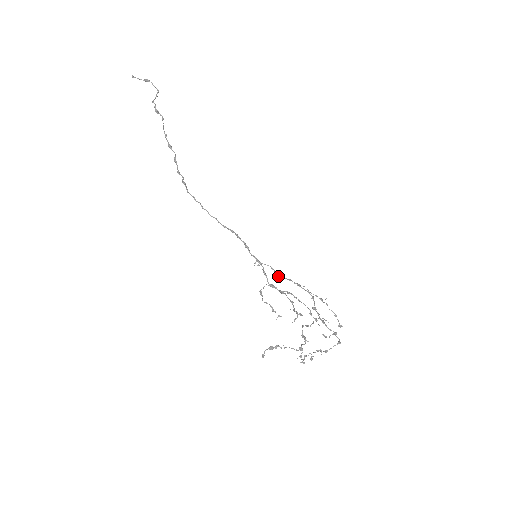
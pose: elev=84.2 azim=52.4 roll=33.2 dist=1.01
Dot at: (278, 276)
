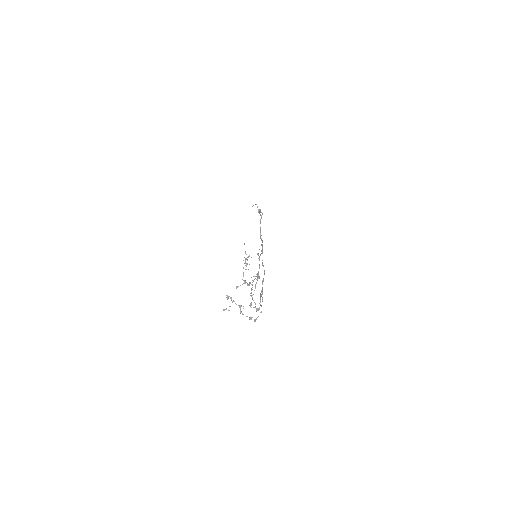
Dot at: occluded
